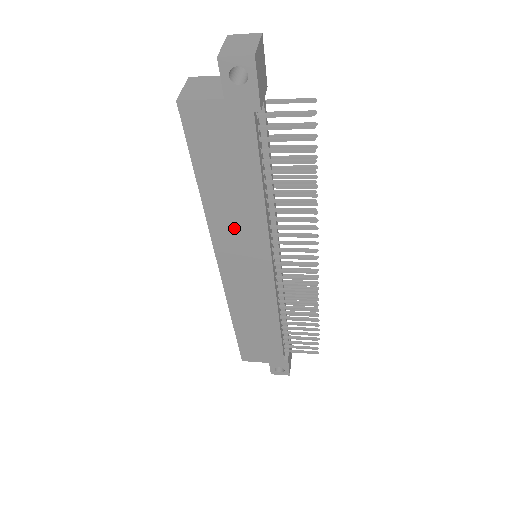
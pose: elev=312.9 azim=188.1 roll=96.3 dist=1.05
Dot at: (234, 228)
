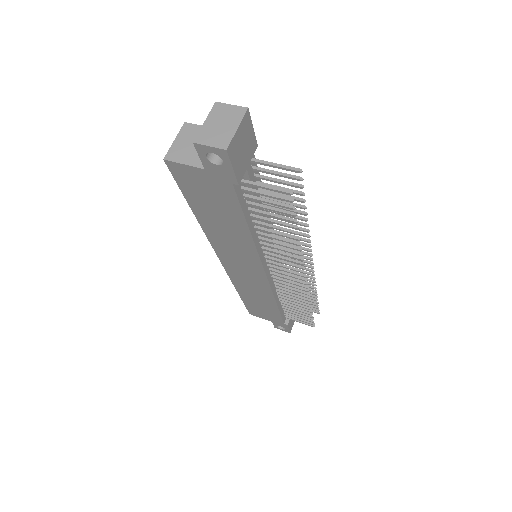
Dot at: (229, 244)
